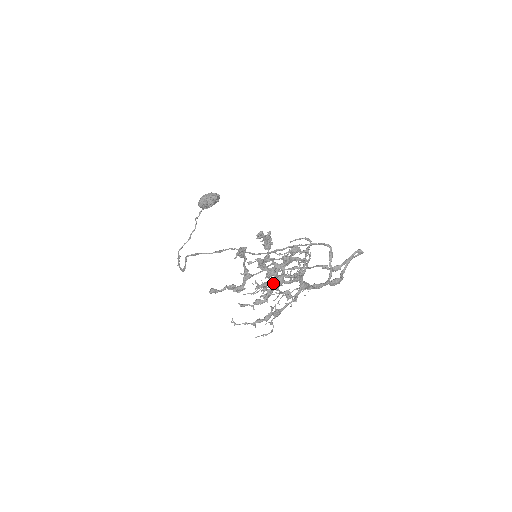
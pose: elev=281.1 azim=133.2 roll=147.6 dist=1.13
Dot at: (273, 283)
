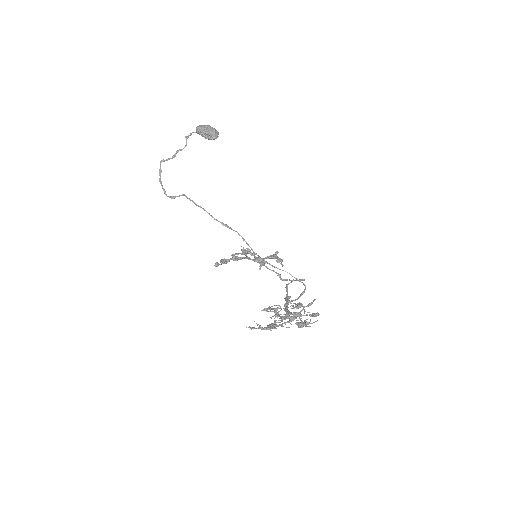
Dot at: occluded
